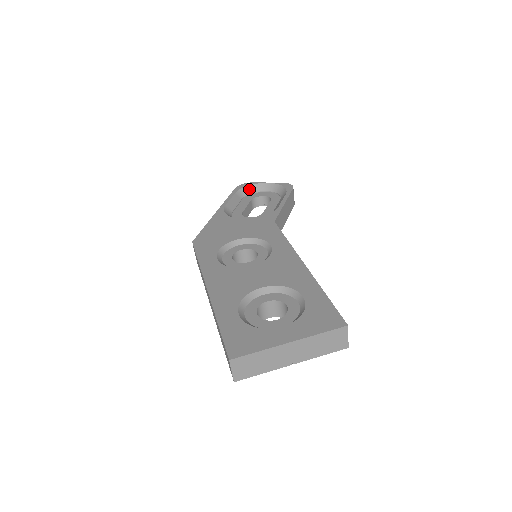
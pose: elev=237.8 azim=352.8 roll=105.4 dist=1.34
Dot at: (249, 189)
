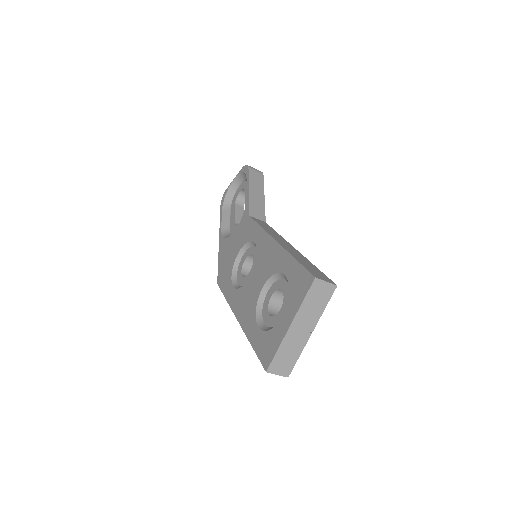
Dot at: (228, 196)
